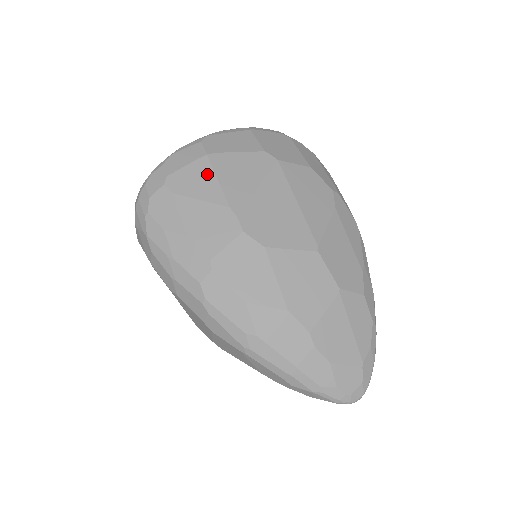
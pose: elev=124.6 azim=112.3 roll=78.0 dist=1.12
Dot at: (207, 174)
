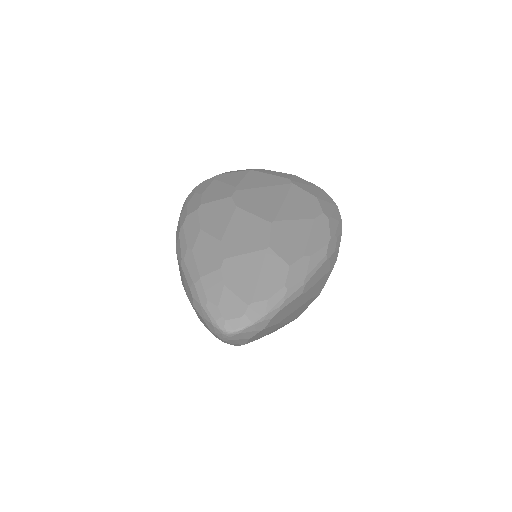
Dot at: (241, 176)
